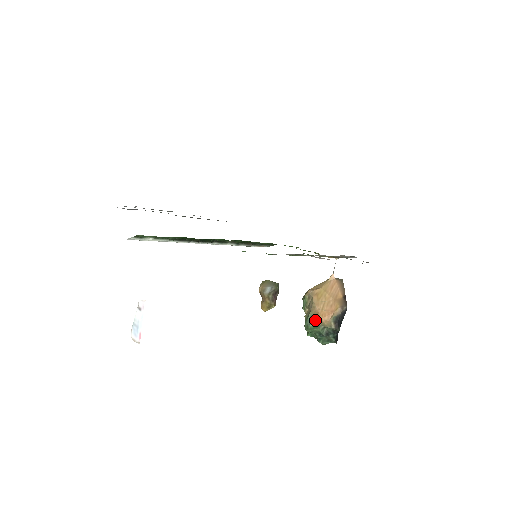
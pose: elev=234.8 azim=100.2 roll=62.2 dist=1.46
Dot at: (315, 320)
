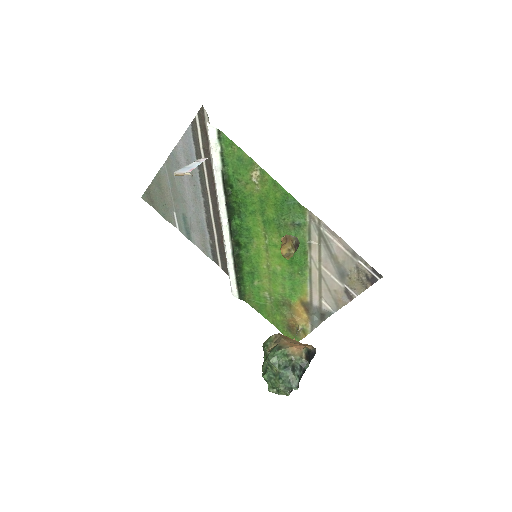
Dot at: (285, 348)
